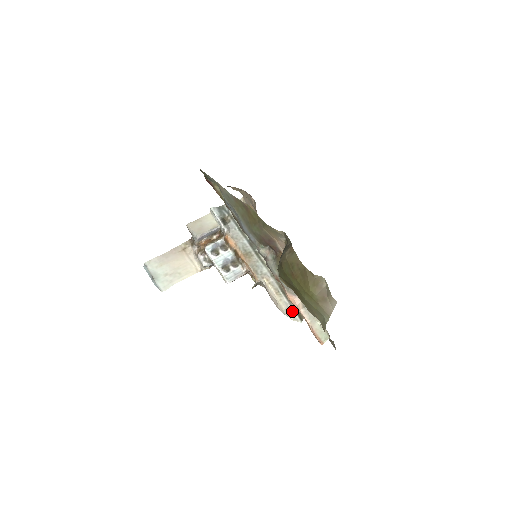
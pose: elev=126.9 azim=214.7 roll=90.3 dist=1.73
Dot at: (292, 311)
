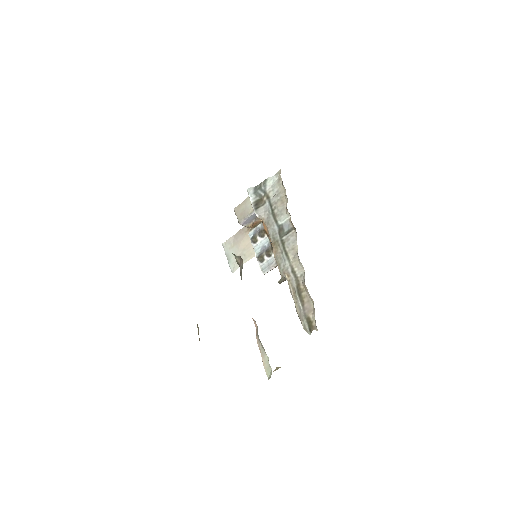
Dot at: (303, 319)
